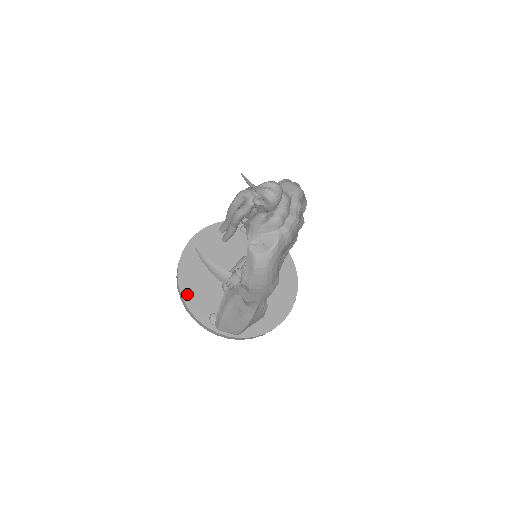
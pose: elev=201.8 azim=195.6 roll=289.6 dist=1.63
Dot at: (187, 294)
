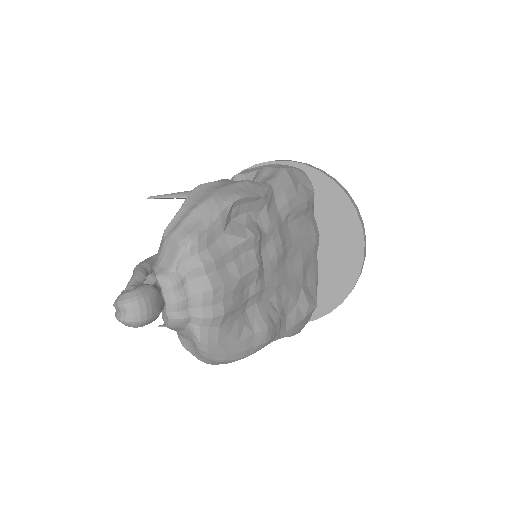
Dot at: occluded
